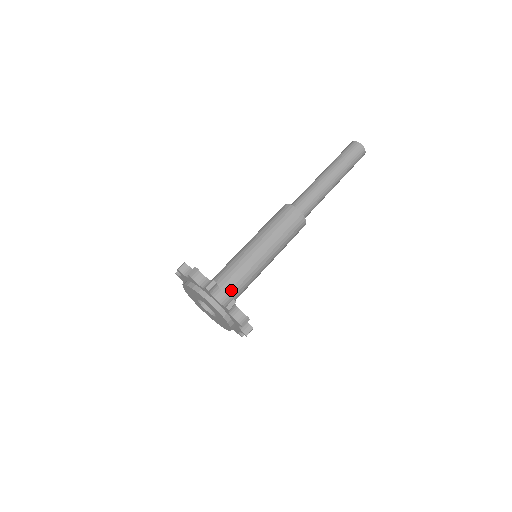
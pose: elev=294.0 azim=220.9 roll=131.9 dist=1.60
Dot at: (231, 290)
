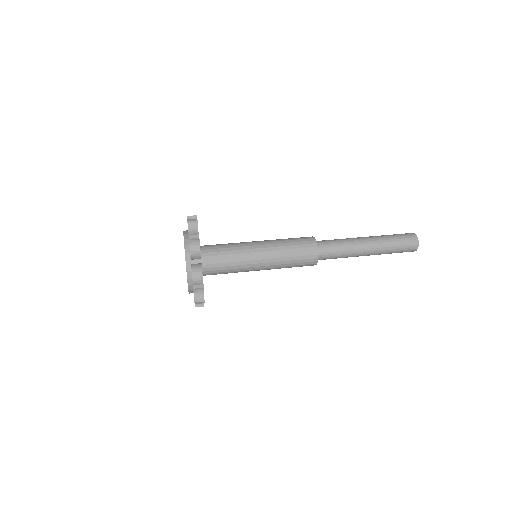
Dot at: (212, 261)
